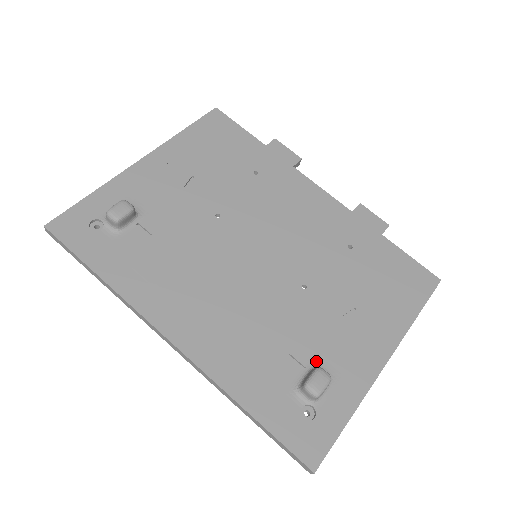
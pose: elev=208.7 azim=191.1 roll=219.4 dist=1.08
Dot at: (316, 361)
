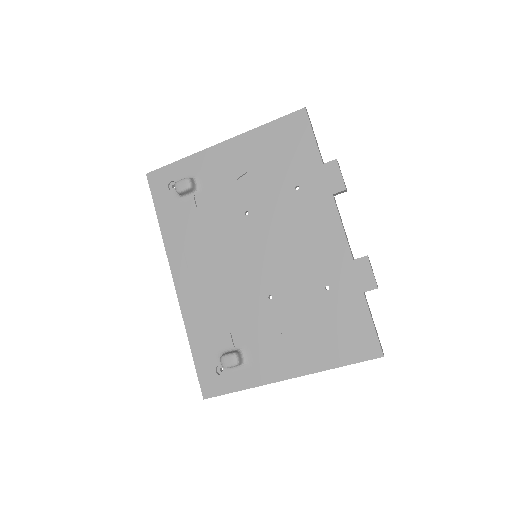
Dot at: (244, 347)
